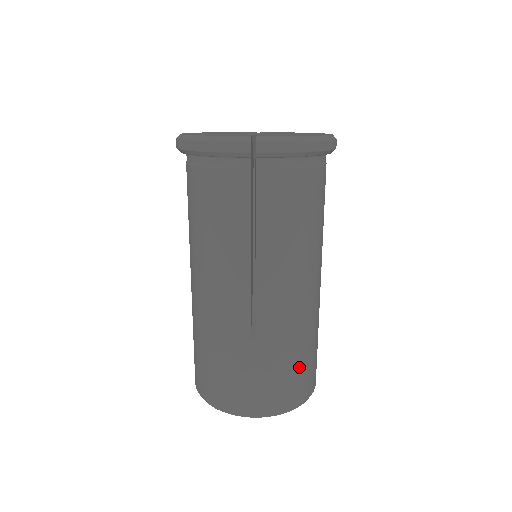
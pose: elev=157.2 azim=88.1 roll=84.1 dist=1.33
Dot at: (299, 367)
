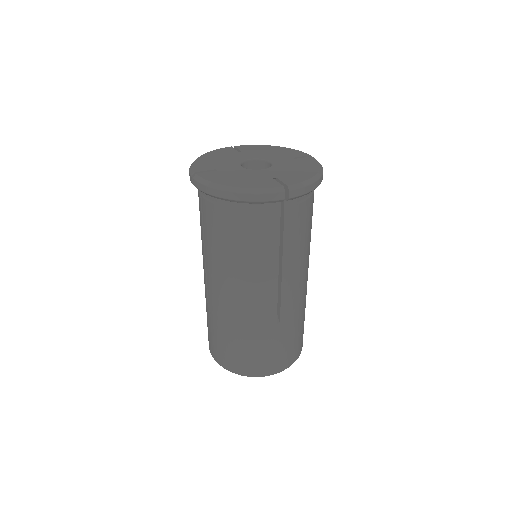
Dot at: (301, 330)
